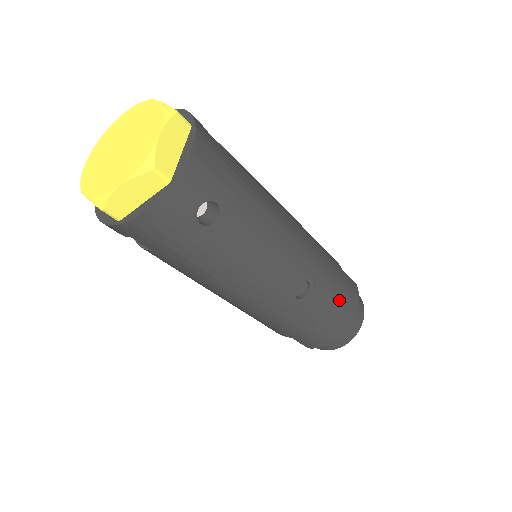
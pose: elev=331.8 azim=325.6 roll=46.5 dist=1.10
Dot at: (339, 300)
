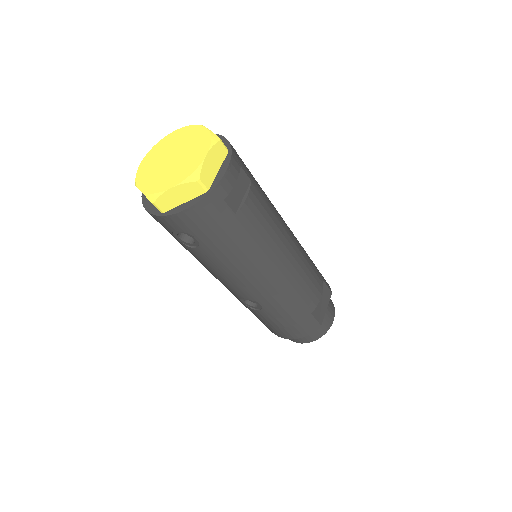
Dot at: (283, 325)
